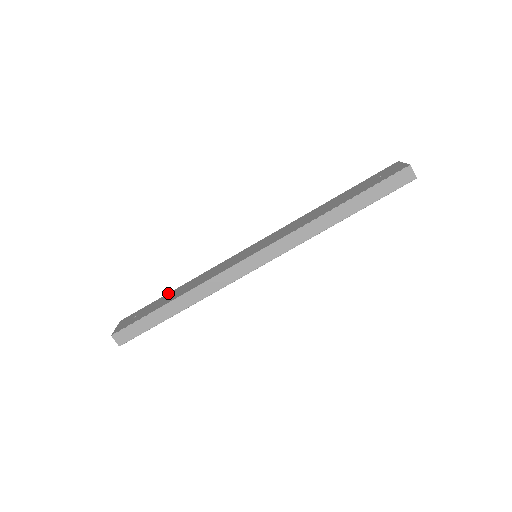
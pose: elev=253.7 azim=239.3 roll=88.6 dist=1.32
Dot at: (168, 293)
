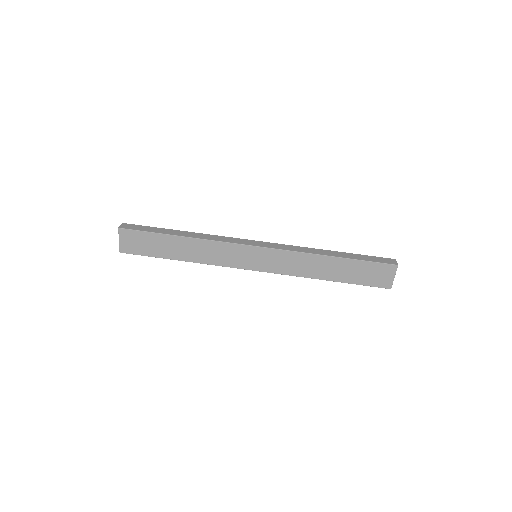
Dot at: occluded
